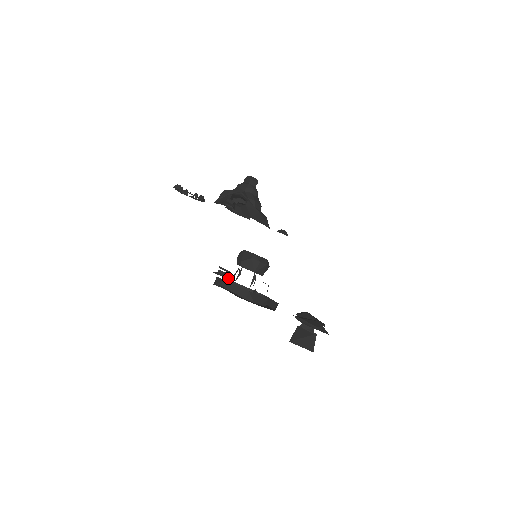
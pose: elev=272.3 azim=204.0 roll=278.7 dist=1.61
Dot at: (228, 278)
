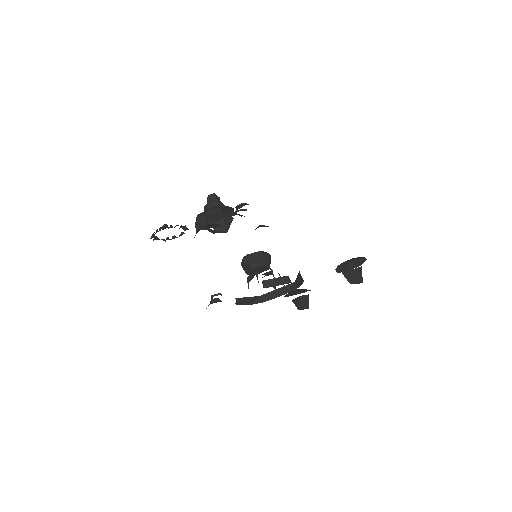
Dot at: occluded
